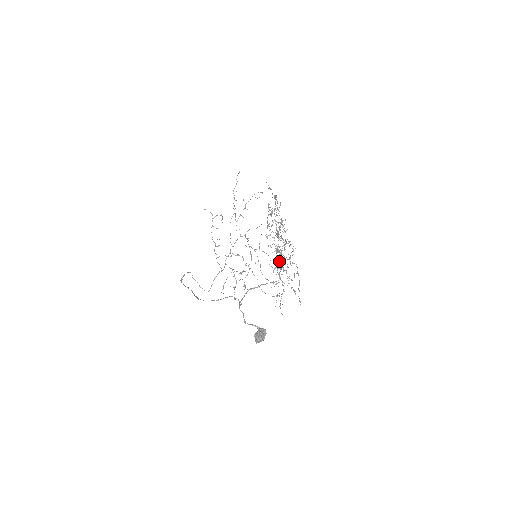
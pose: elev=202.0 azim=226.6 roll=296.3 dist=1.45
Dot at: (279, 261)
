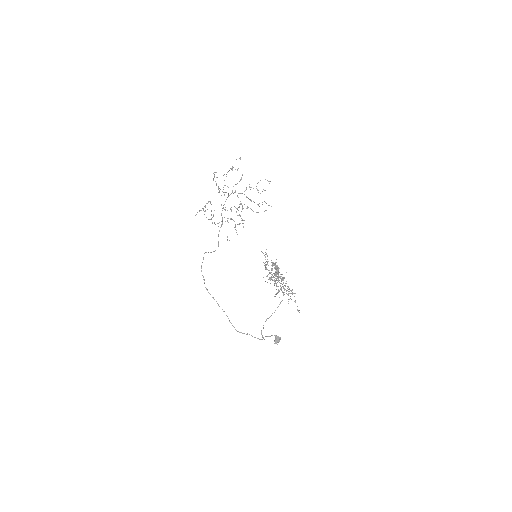
Dot at: occluded
